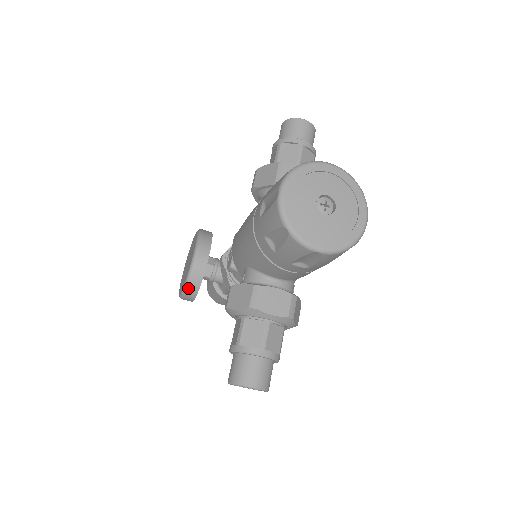
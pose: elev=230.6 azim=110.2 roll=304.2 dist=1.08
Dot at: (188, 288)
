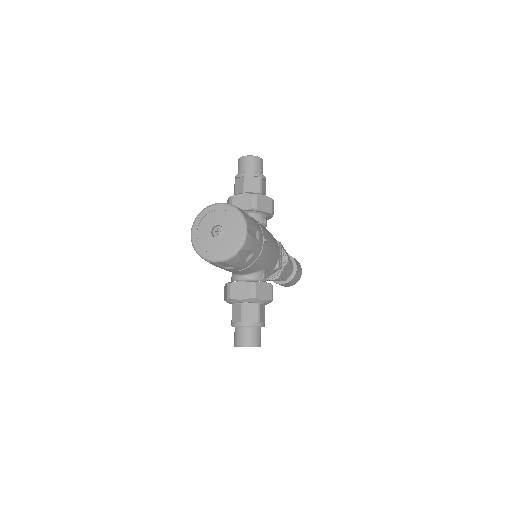
Dot at: occluded
